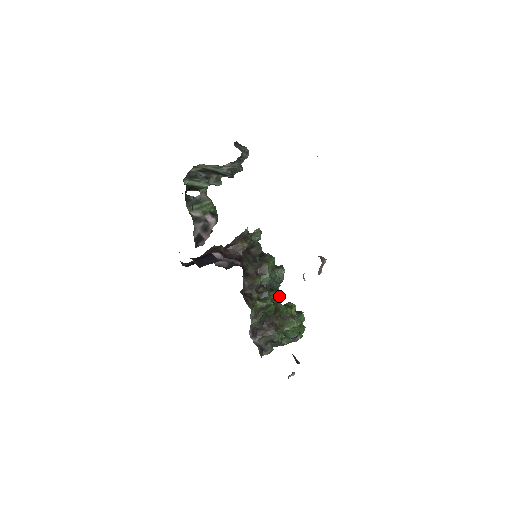
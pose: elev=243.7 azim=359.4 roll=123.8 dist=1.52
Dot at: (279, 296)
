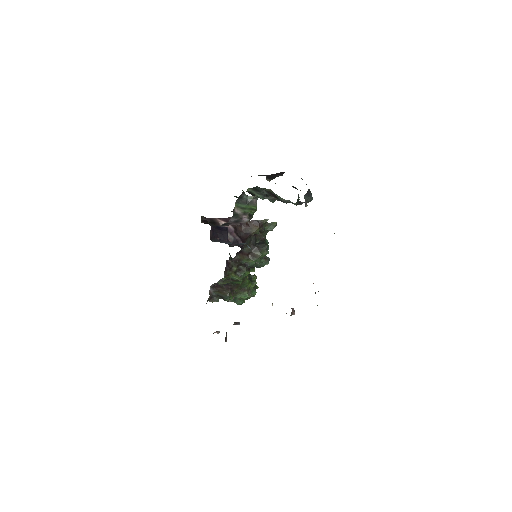
Dot at: (251, 271)
